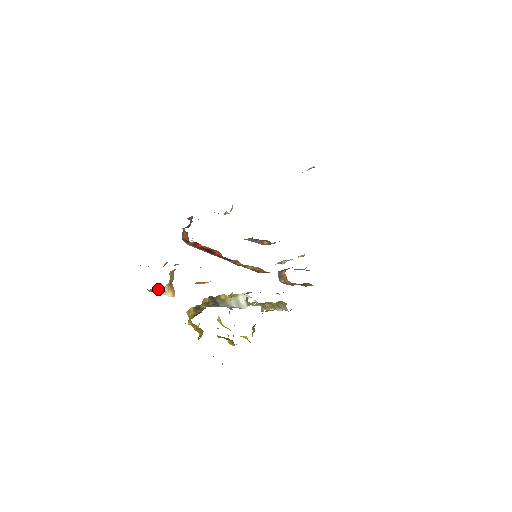
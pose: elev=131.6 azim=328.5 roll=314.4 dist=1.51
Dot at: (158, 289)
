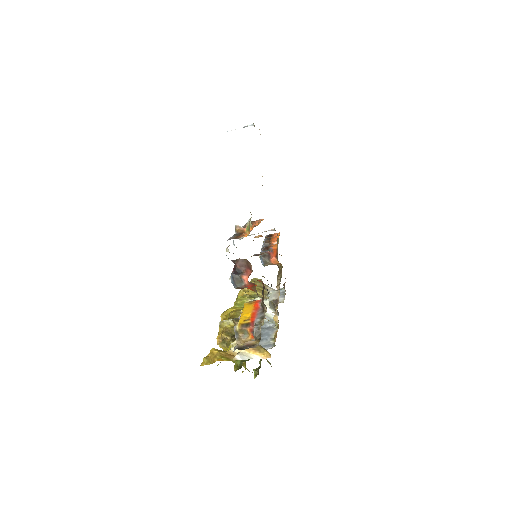
Dot at: occluded
